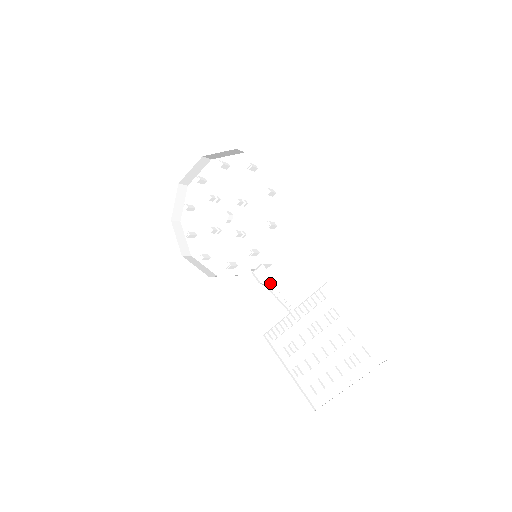
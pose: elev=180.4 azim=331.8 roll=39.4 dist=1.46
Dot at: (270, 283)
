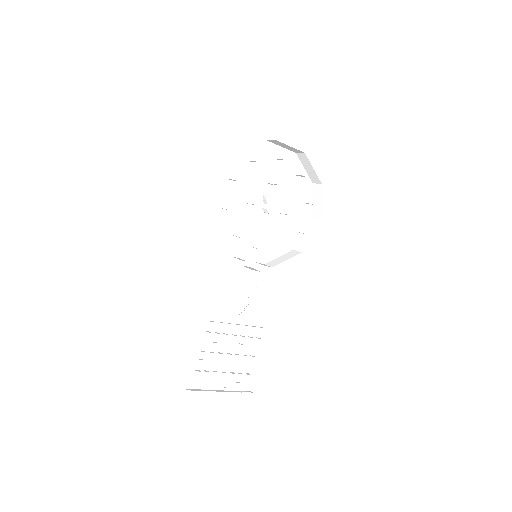
Dot at: (253, 289)
